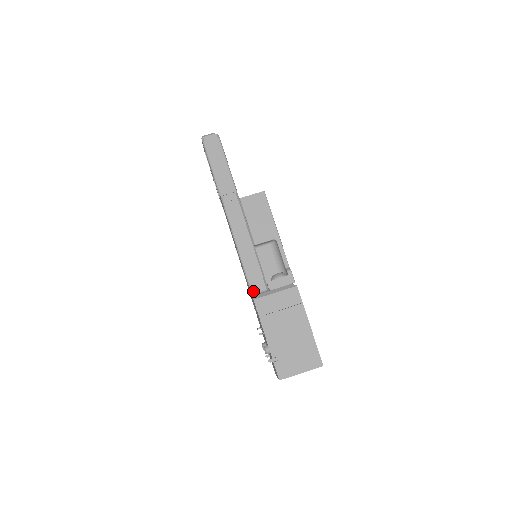
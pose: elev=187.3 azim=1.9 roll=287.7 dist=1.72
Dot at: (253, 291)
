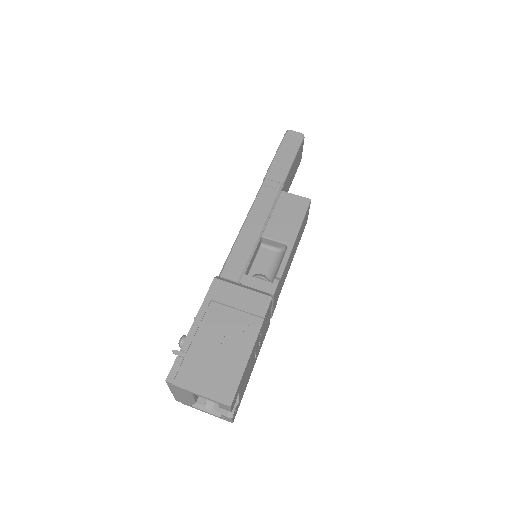
Dot at: (222, 274)
